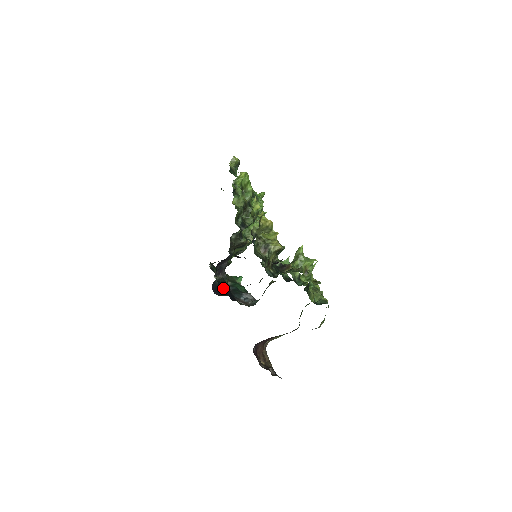
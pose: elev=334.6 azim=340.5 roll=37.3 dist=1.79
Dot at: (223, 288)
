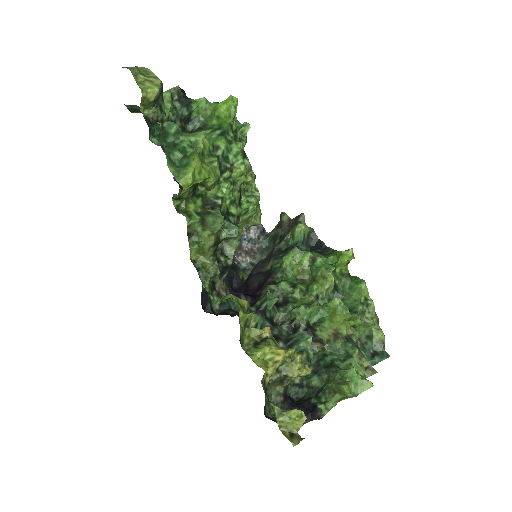
Dot at: occluded
